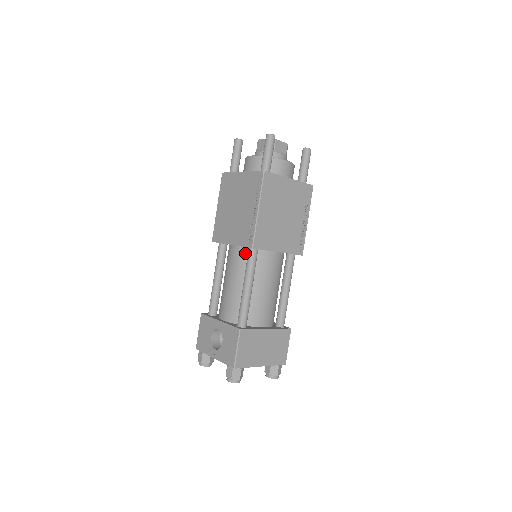
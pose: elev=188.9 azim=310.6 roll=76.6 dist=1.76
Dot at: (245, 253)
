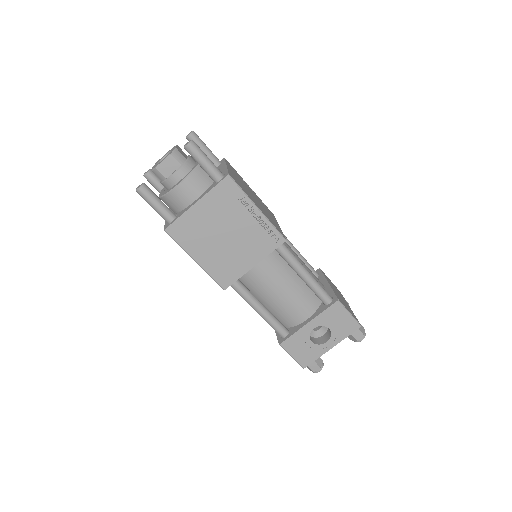
Dot at: (270, 256)
